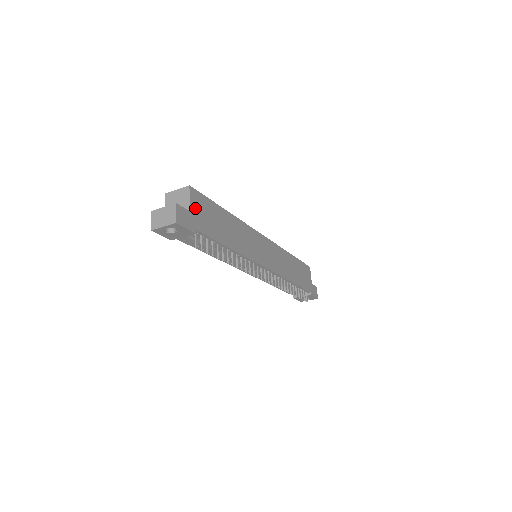
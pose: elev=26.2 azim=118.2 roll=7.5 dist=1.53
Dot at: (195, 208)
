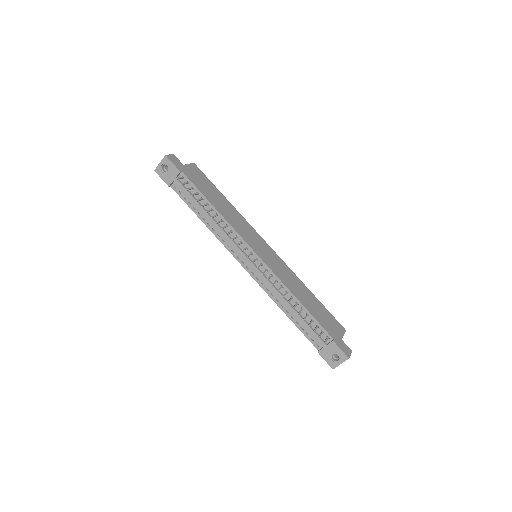
Dot at: (190, 169)
